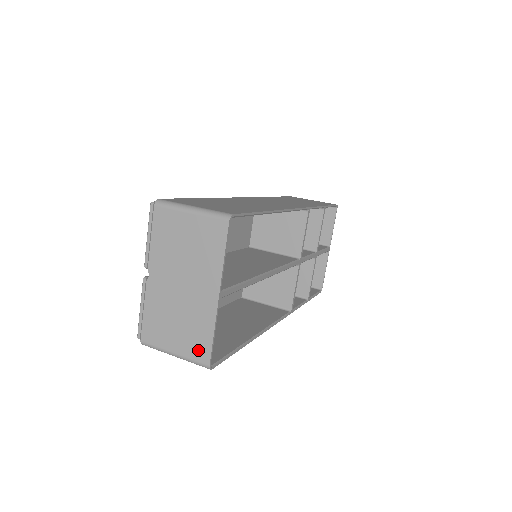
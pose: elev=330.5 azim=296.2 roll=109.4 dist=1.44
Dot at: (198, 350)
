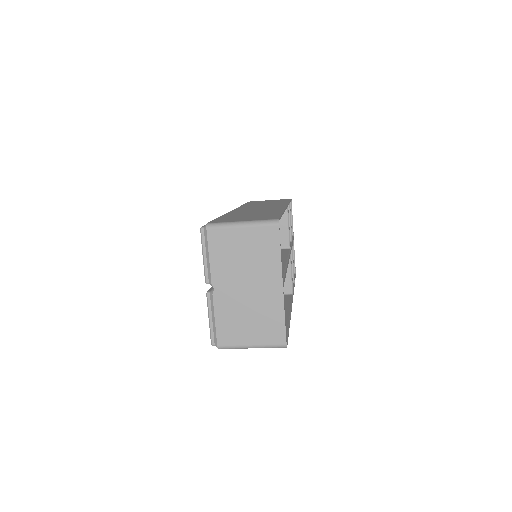
Dot at: (274, 335)
